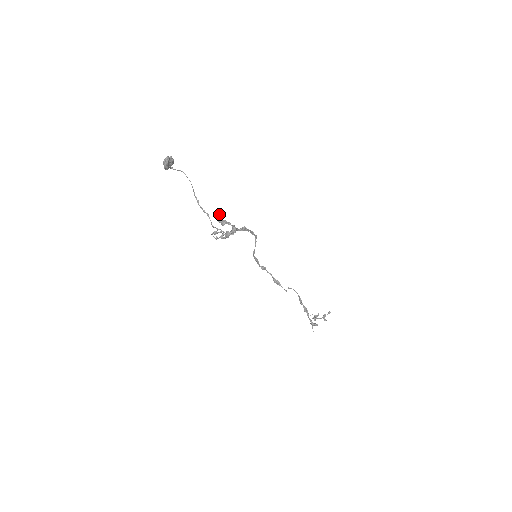
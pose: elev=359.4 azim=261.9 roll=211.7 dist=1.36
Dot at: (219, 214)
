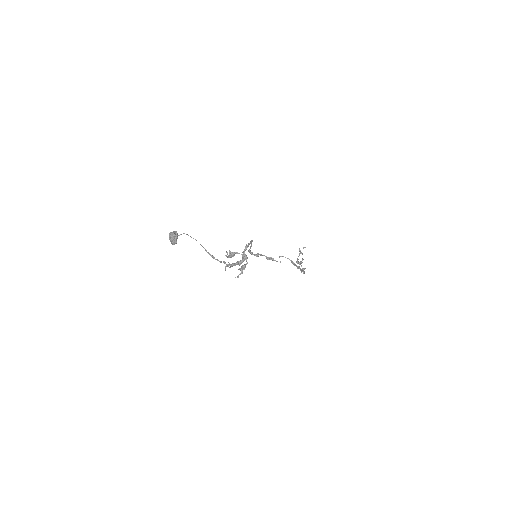
Dot at: (229, 253)
